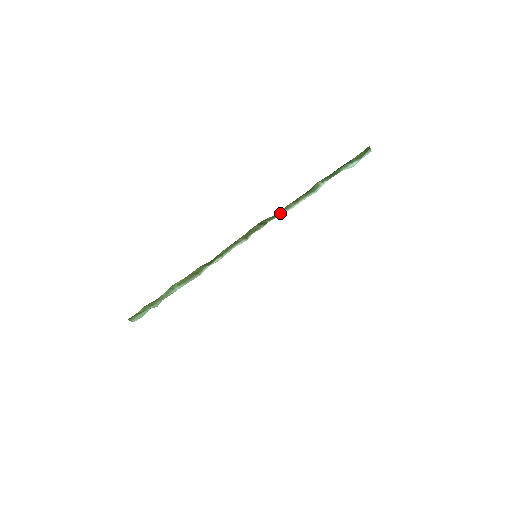
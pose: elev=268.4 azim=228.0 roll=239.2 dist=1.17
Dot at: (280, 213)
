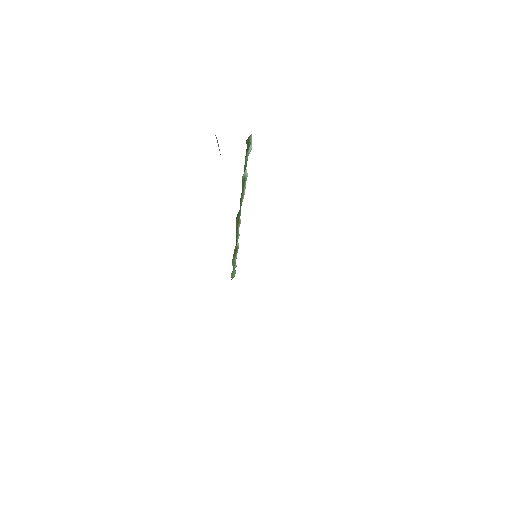
Dot at: (241, 203)
